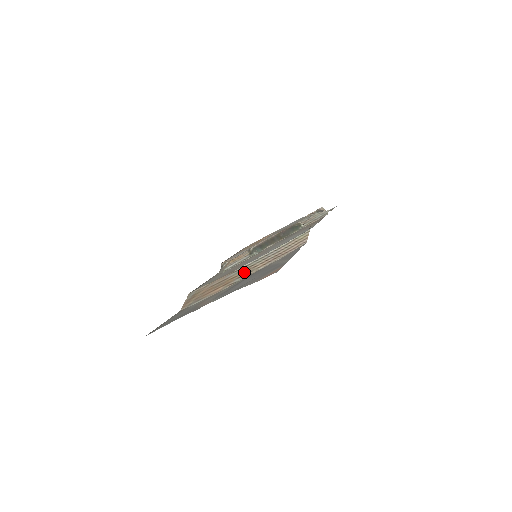
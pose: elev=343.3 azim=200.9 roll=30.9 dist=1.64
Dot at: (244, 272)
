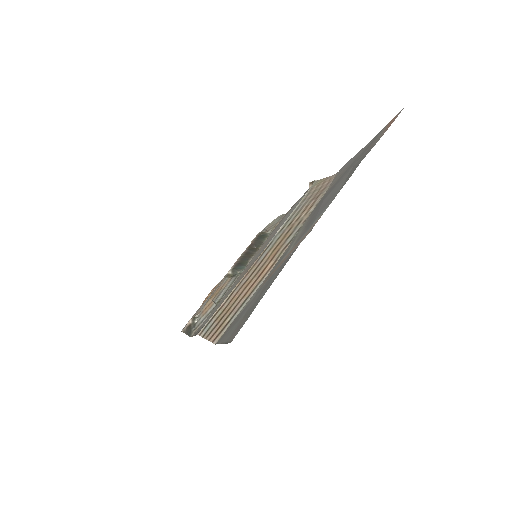
Dot at: (288, 231)
